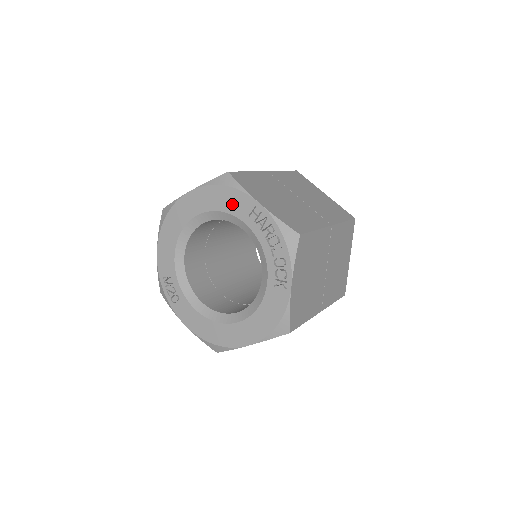
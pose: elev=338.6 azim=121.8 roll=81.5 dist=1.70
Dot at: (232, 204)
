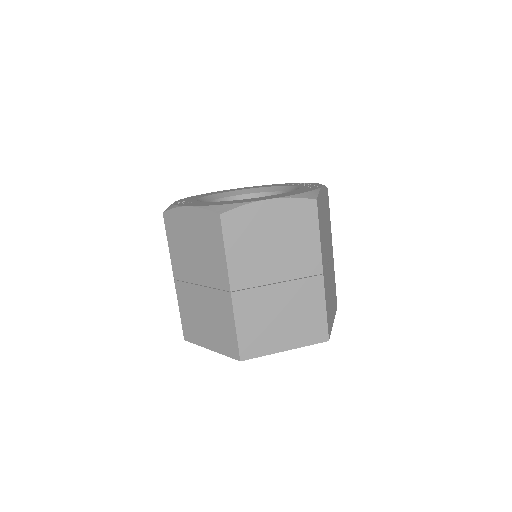
Dot at: occluded
